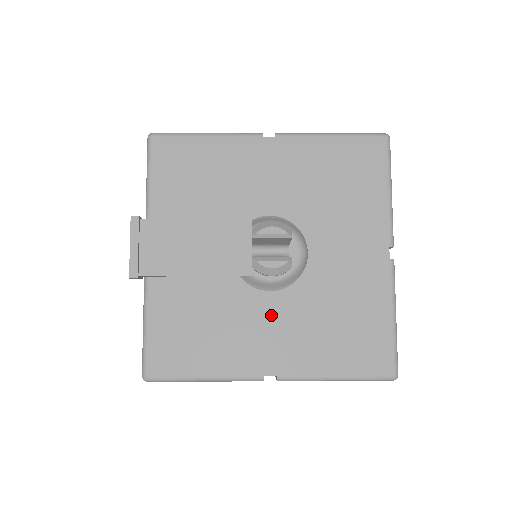
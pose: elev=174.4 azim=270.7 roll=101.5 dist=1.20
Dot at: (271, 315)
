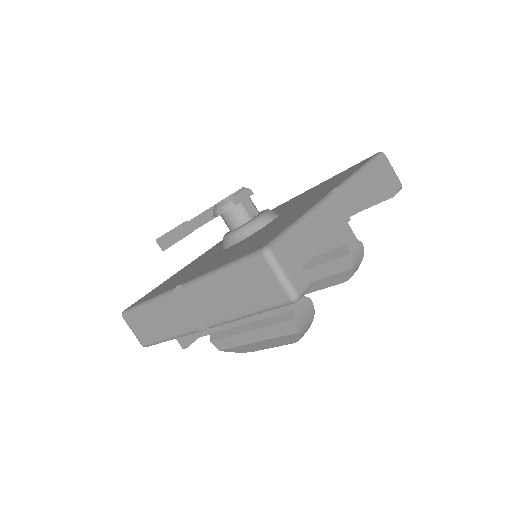
Dot at: (218, 256)
